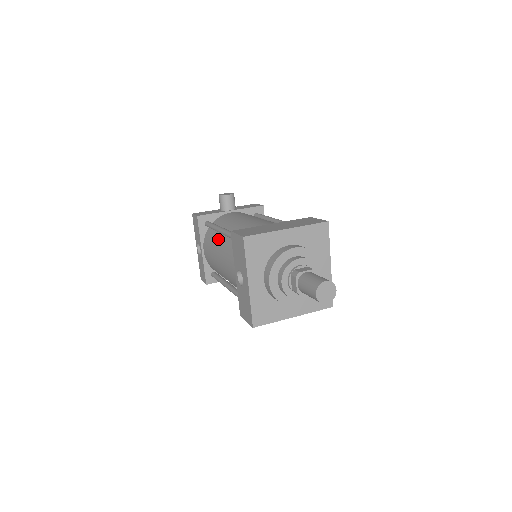
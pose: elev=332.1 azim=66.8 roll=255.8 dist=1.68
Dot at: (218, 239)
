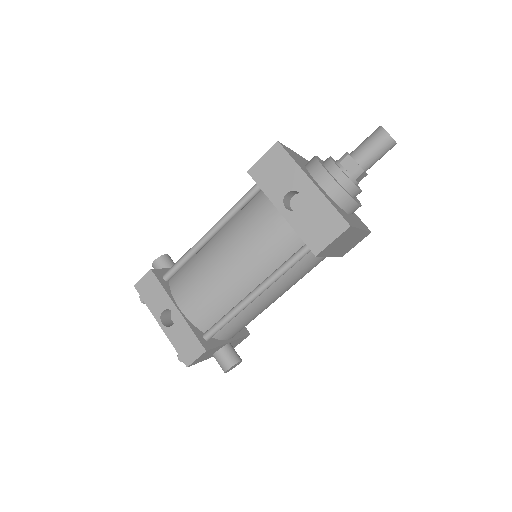
Dot at: (206, 252)
